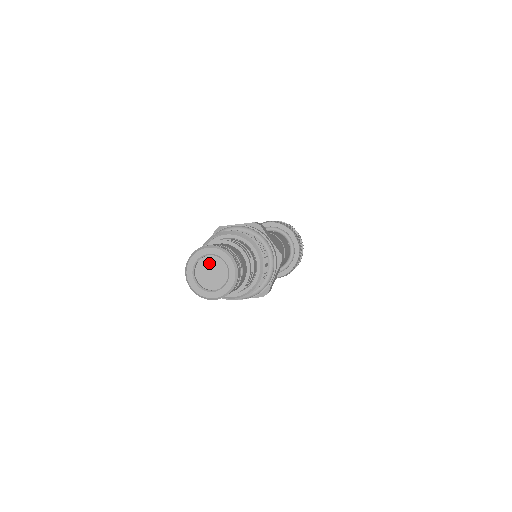
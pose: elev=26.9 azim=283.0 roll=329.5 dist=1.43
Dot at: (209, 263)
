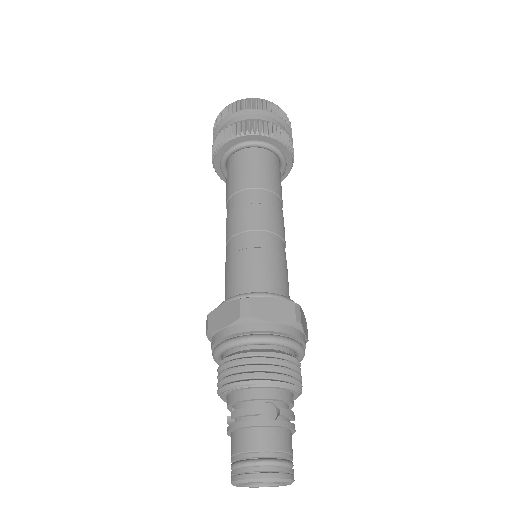
Dot at: occluded
